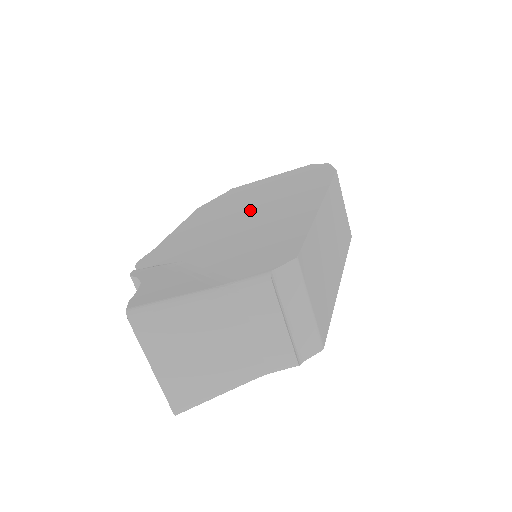
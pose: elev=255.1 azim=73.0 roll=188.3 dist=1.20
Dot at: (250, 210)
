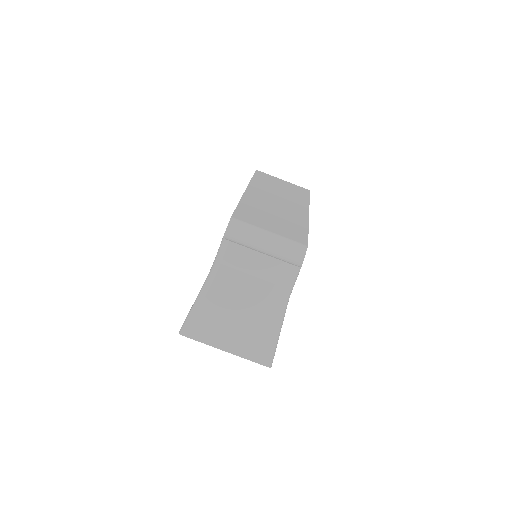
Dot at: occluded
